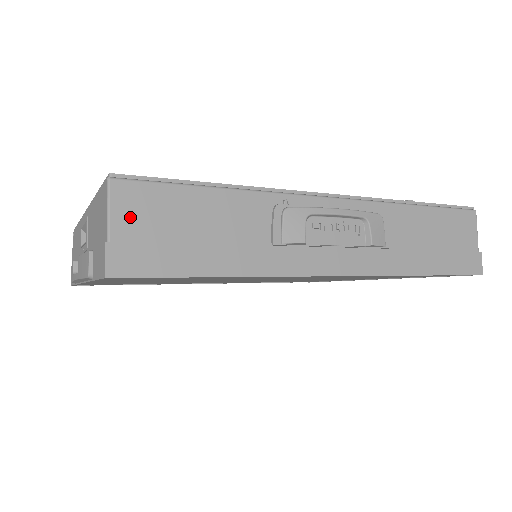
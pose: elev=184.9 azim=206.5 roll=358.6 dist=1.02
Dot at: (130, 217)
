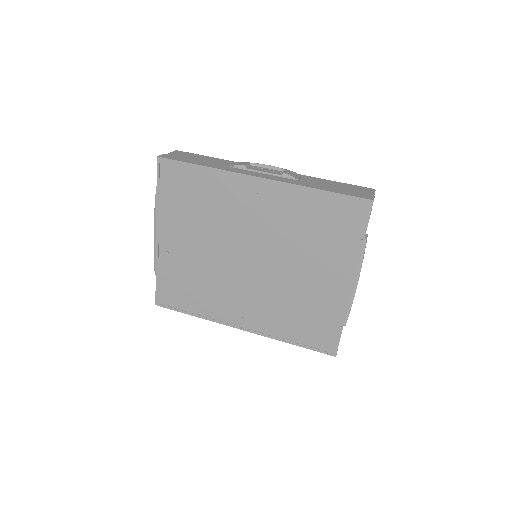
Dot at: (176, 154)
